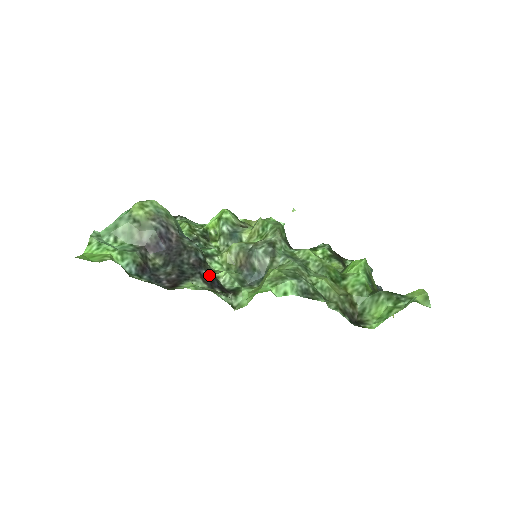
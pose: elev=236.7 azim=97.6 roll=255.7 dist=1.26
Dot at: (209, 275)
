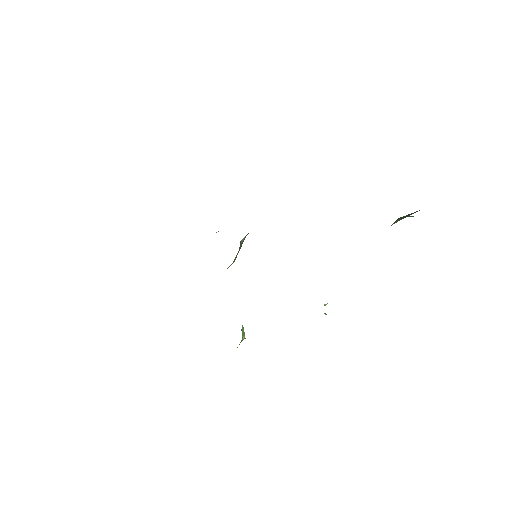
Dot at: occluded
